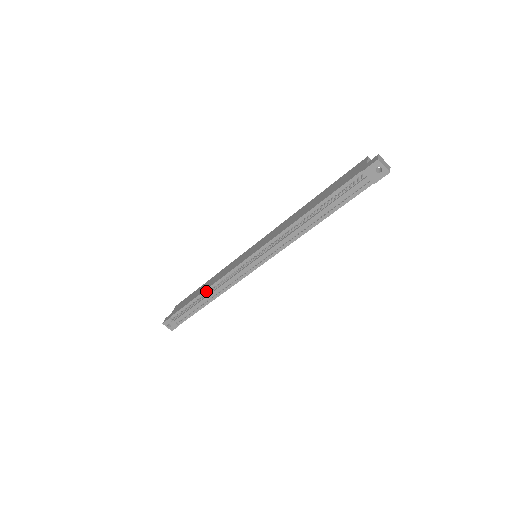
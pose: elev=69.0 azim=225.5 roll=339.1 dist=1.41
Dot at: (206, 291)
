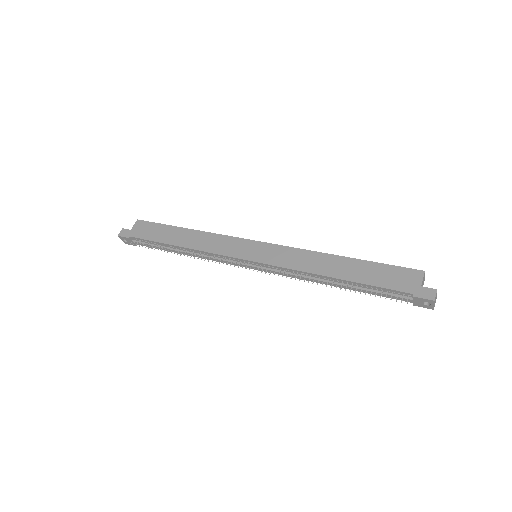
Dot at: (185, 248)
